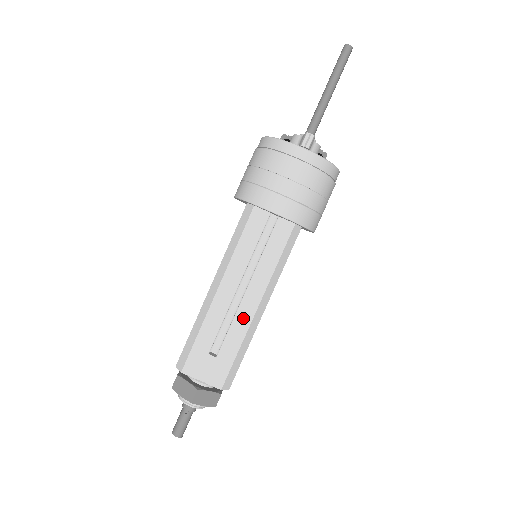
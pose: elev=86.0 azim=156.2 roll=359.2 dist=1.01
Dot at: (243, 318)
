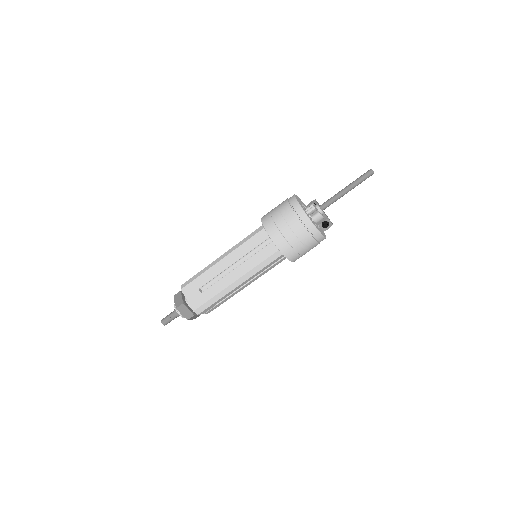
Dot at: (225, 282)
